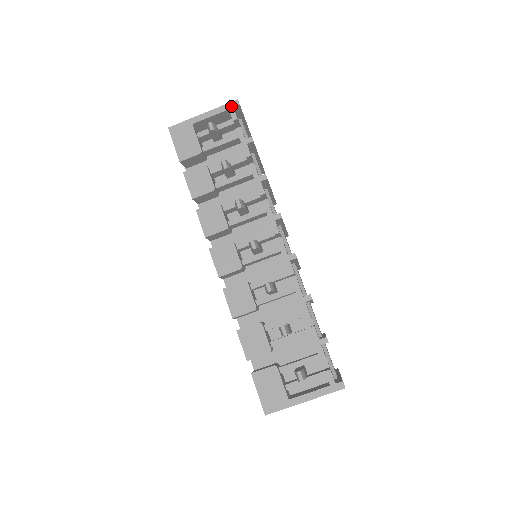
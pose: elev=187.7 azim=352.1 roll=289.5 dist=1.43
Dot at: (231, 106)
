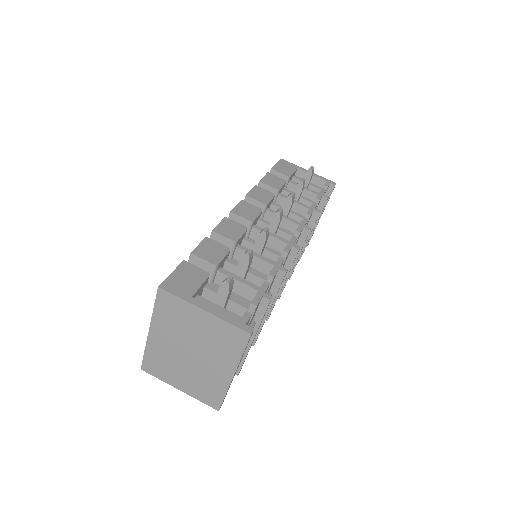
Dot at: (329, 181)
